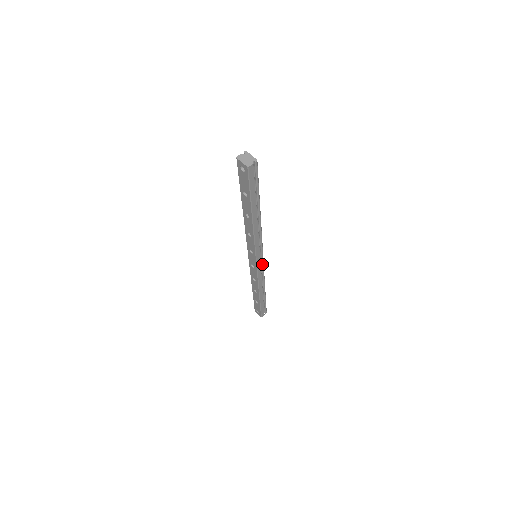
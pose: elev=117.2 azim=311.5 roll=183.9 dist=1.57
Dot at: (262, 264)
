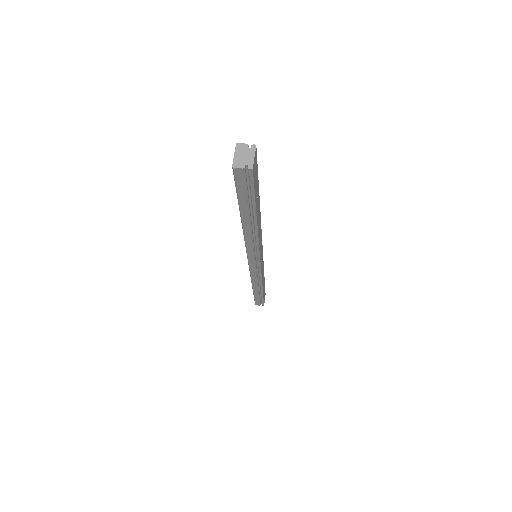
Dot at: (259, 268)
